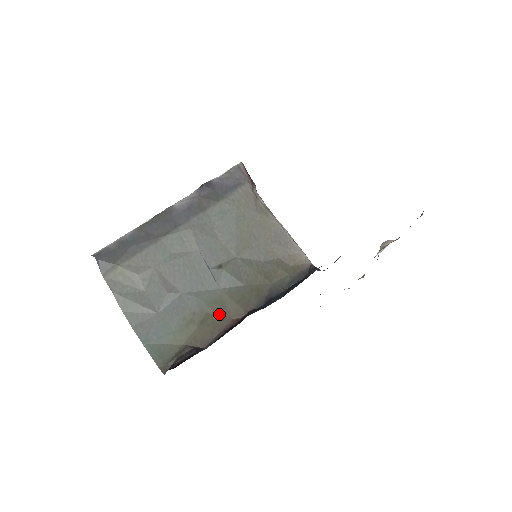
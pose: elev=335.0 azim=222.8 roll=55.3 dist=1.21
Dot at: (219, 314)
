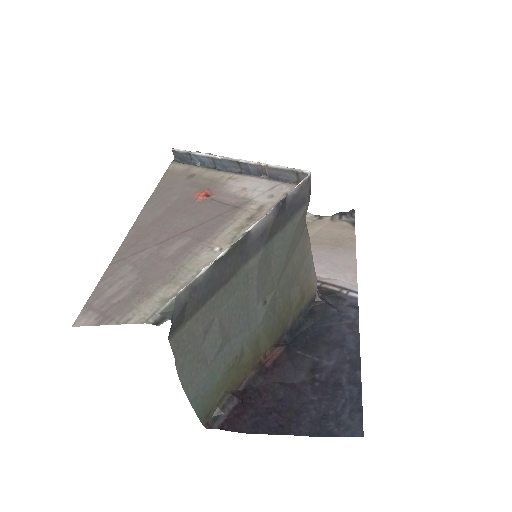
Dot at: (254, 353)
